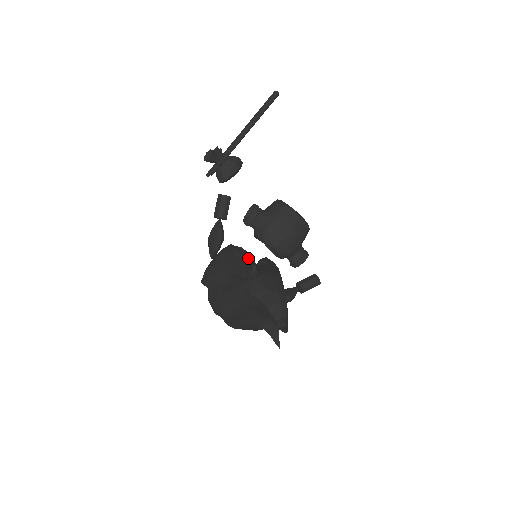
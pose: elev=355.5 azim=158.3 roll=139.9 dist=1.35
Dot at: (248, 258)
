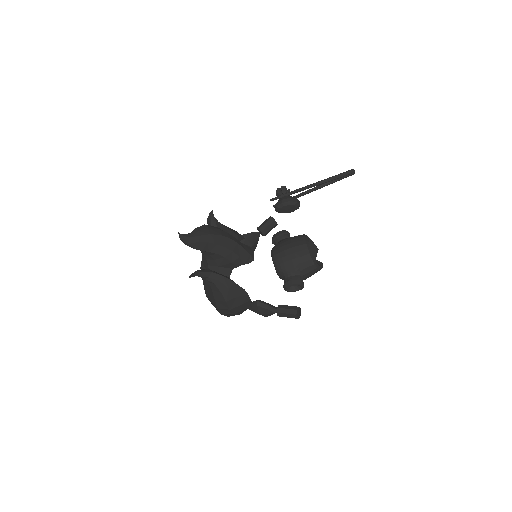
Dot at: (230, 229)
